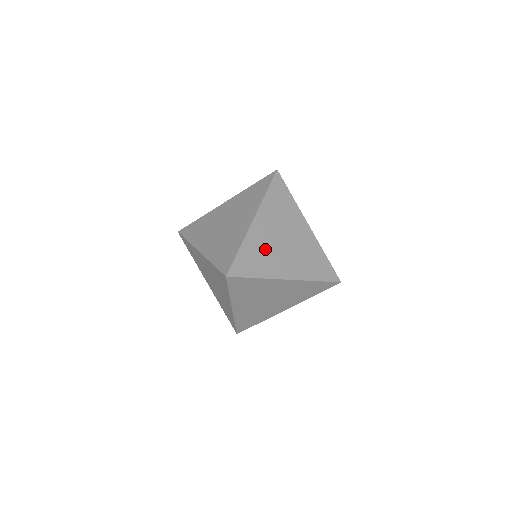
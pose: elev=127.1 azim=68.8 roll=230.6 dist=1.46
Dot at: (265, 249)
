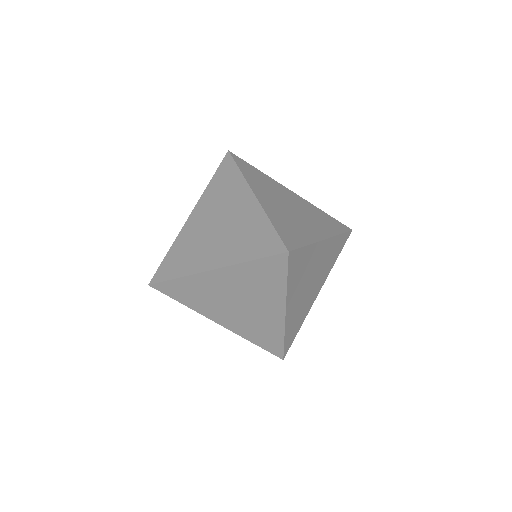
Dot at: (287, 218)
